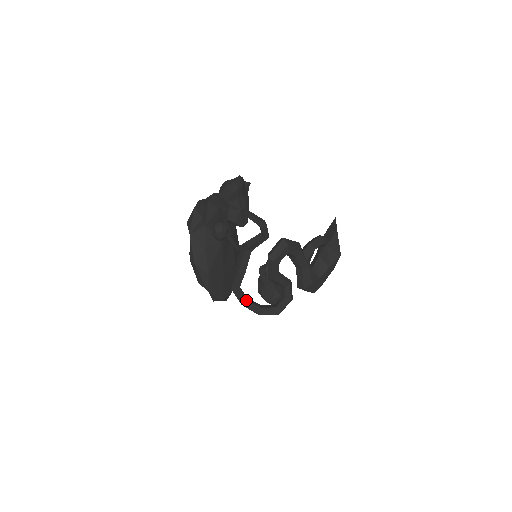
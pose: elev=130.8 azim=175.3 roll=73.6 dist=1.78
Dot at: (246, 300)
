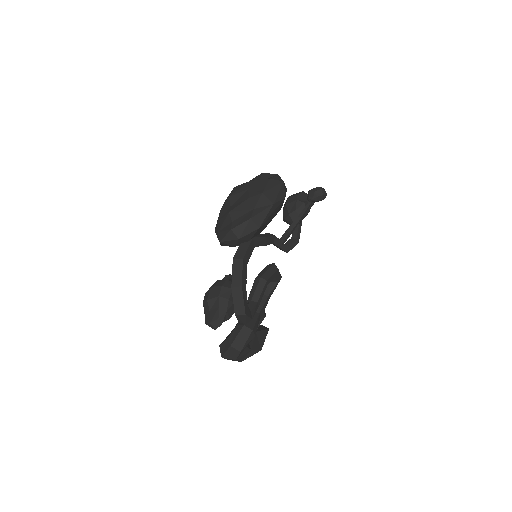
Dot at: (247, 262)
